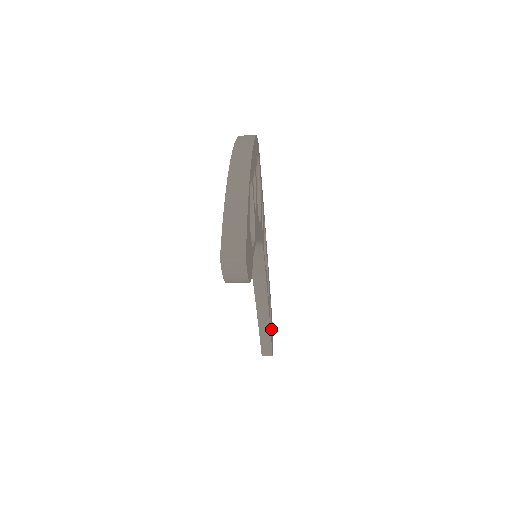
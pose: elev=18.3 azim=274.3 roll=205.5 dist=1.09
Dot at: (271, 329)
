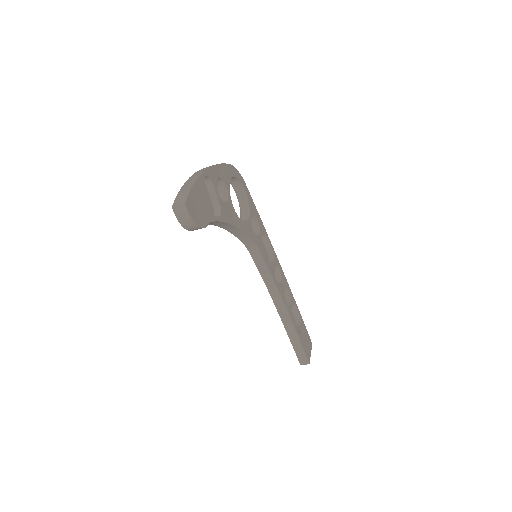
Dot at: (303, 338)
